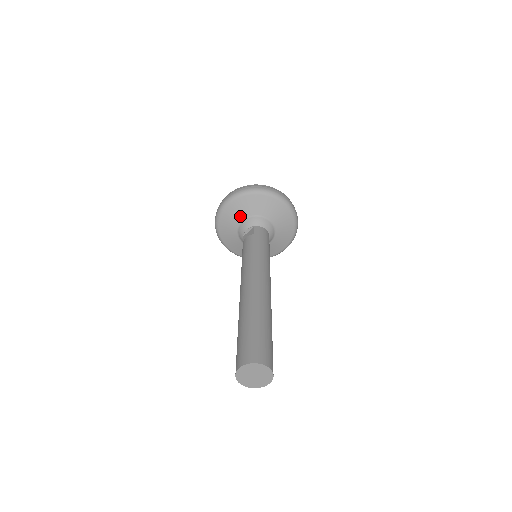
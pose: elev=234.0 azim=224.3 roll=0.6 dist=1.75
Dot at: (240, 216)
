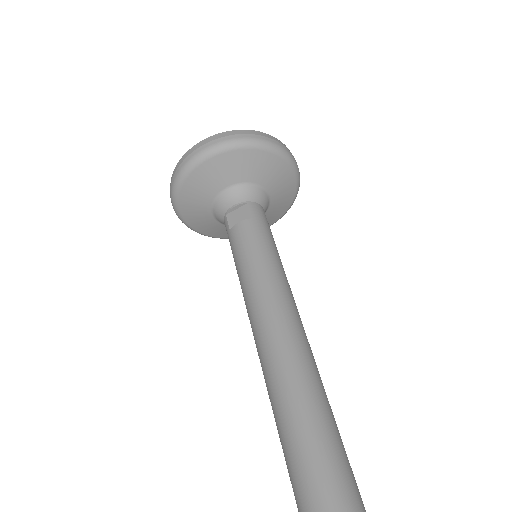
Dot at: (223, 181)
